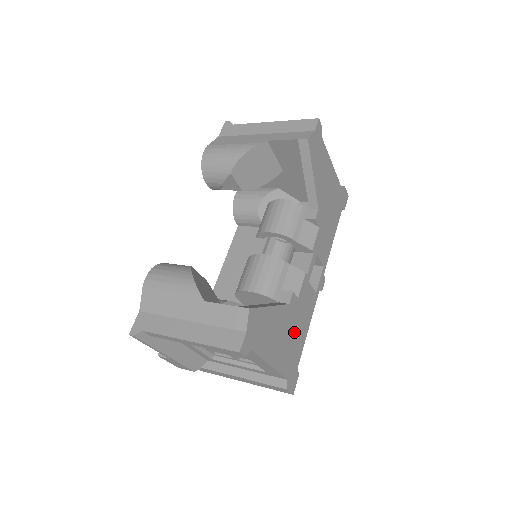
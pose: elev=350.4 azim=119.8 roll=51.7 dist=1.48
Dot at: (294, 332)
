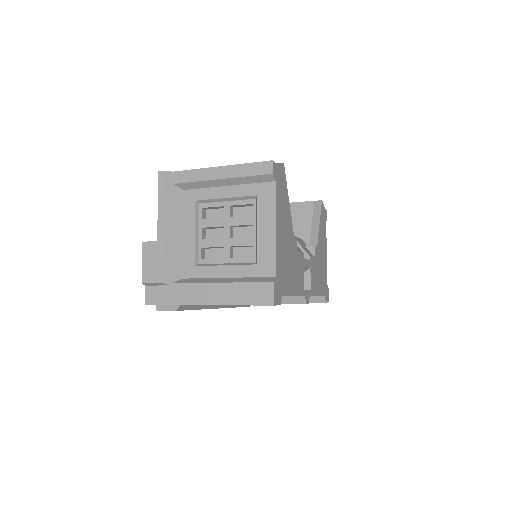
Dot at: (289, 263)
